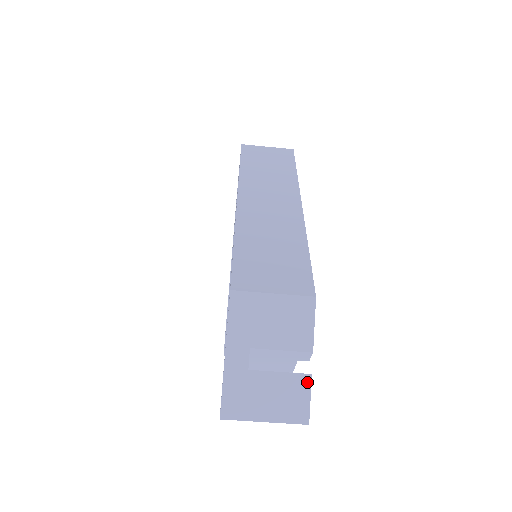
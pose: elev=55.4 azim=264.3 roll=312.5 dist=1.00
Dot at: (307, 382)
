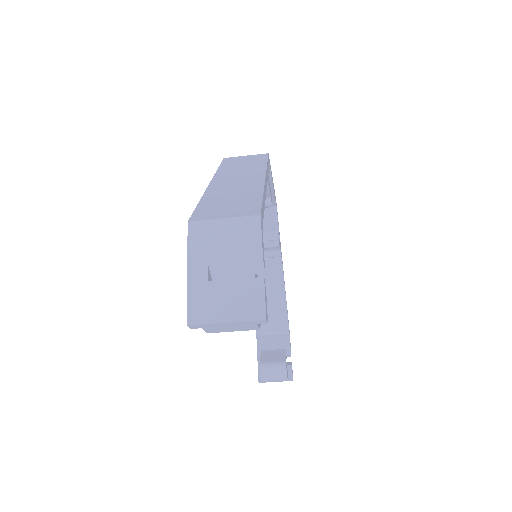
Dot at: (260, 284)
